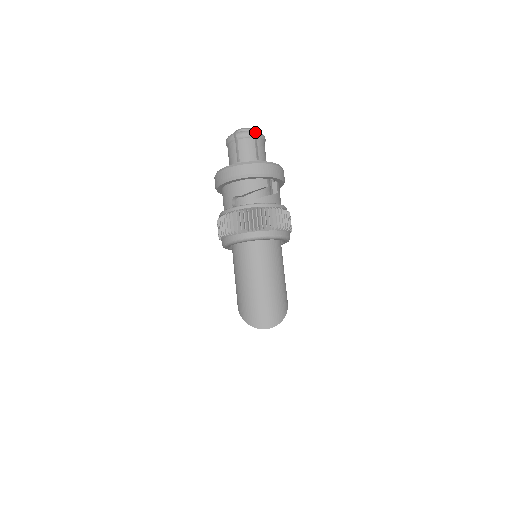
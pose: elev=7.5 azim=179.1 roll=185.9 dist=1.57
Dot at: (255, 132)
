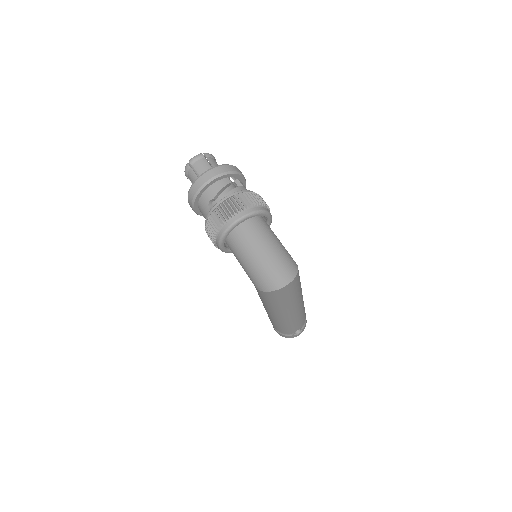
Dot at: occluded
